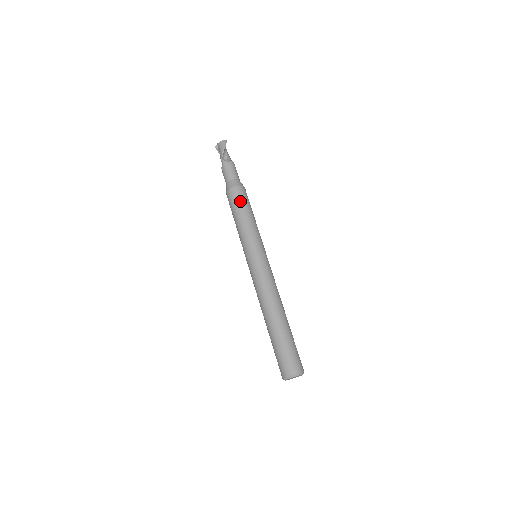
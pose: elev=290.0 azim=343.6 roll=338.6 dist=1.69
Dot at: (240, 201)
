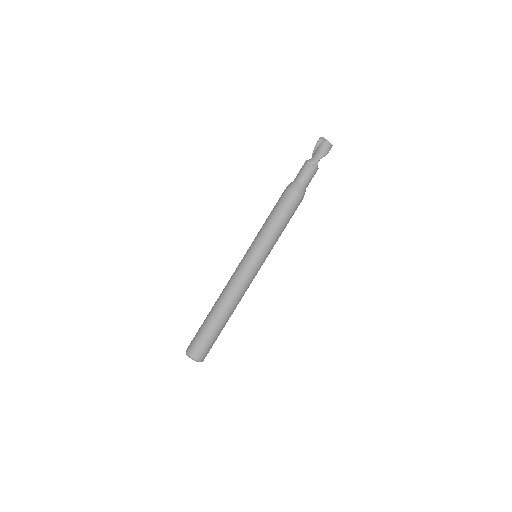
Dot at: (294, 211)
